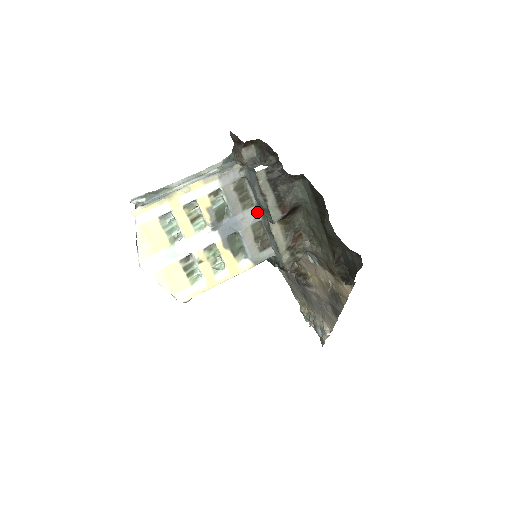
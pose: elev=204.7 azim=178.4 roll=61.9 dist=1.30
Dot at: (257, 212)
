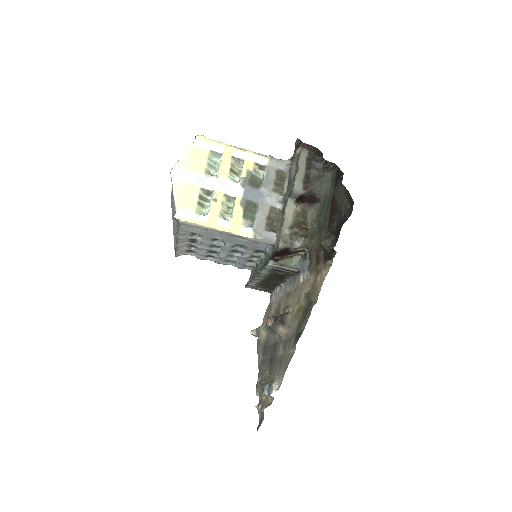
Dot at: (282, 198)
